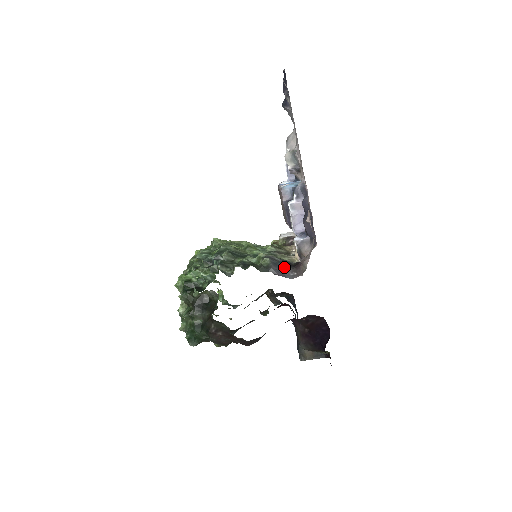
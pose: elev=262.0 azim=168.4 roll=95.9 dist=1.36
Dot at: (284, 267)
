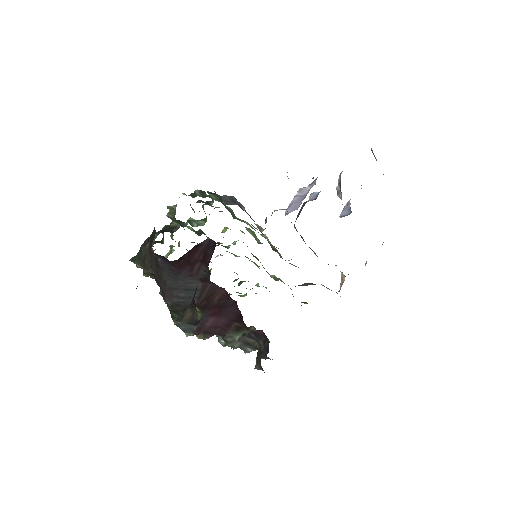
Dot at: occluded
